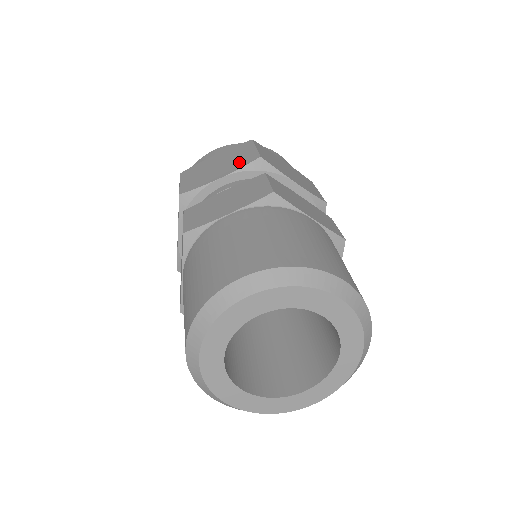
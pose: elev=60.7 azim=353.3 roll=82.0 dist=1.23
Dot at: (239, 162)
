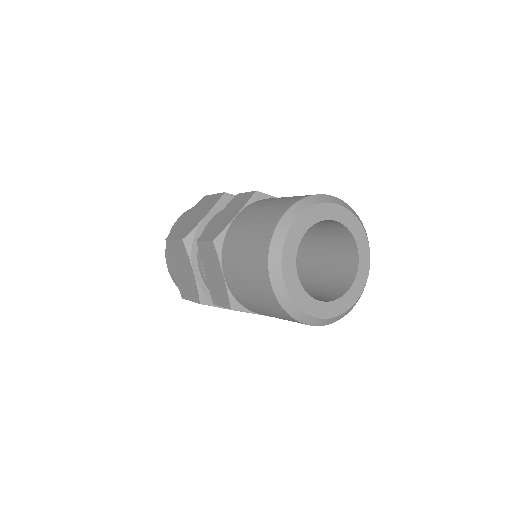
Dot at: occluded
